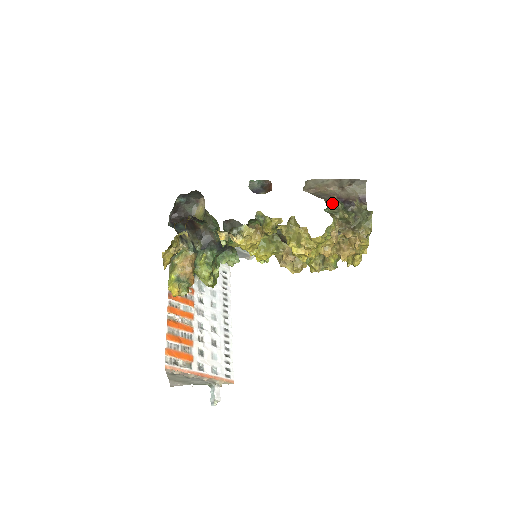
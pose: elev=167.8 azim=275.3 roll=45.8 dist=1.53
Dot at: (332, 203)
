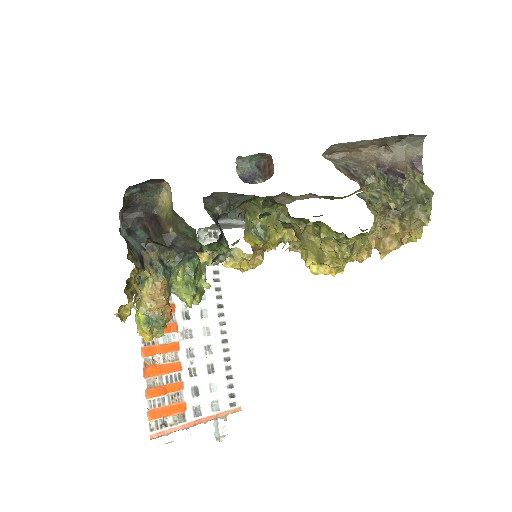
Dot at: (370, 183)
